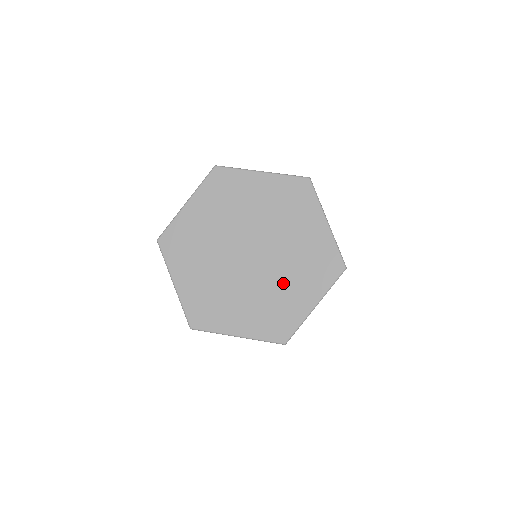
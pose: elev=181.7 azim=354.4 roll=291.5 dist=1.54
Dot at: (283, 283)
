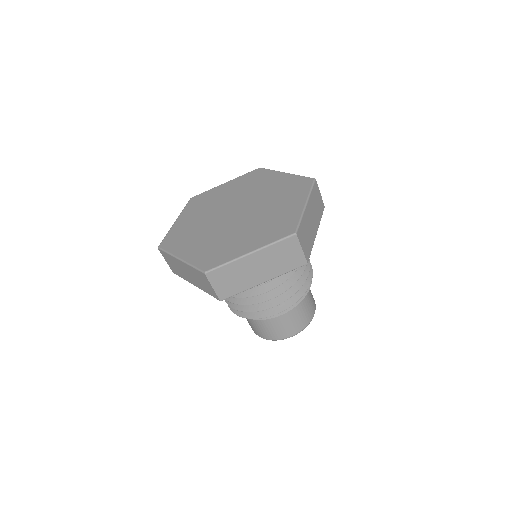
Dot at: (271, 209)
